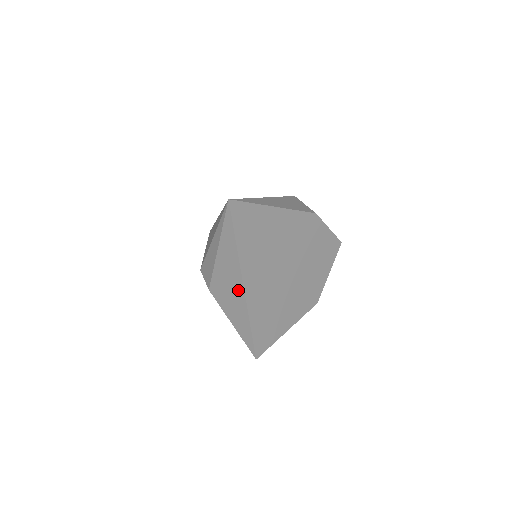
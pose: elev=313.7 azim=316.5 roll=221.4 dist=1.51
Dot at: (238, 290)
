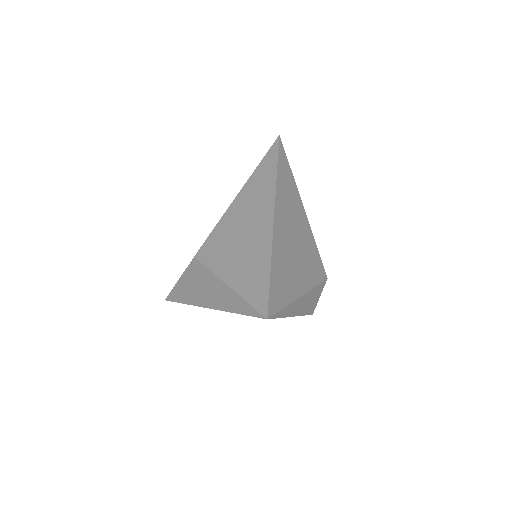
Dot at: (204, 299)
